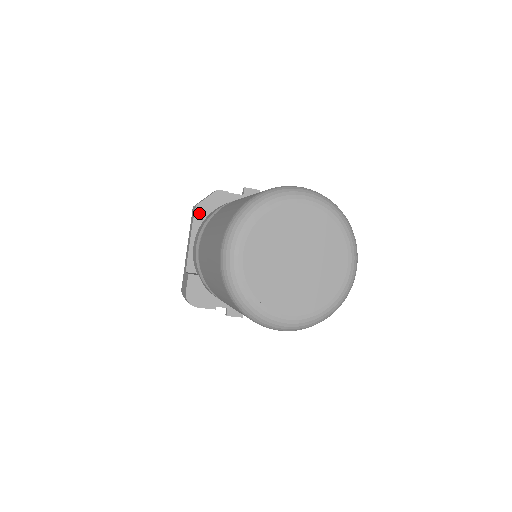
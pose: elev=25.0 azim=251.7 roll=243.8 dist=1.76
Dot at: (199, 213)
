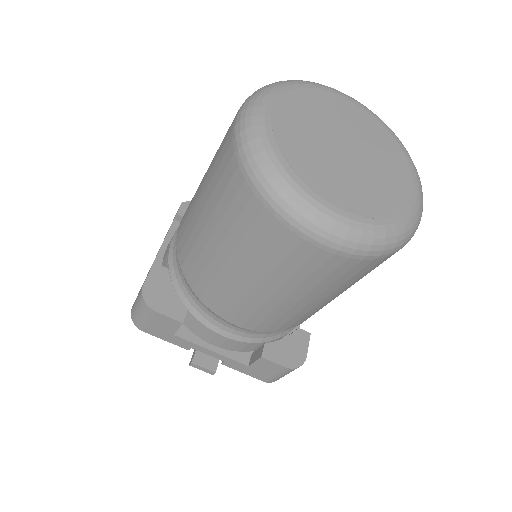
Dot at: (184, 211)
